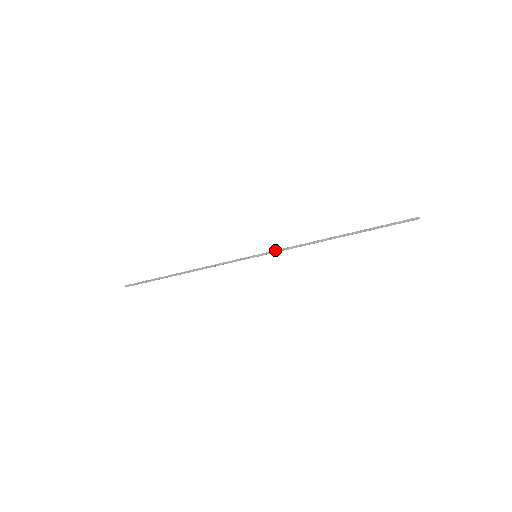
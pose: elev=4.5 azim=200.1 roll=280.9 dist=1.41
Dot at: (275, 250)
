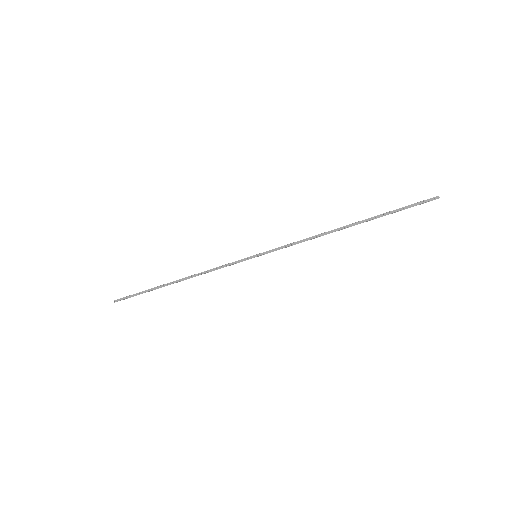
Dot at: occluded
